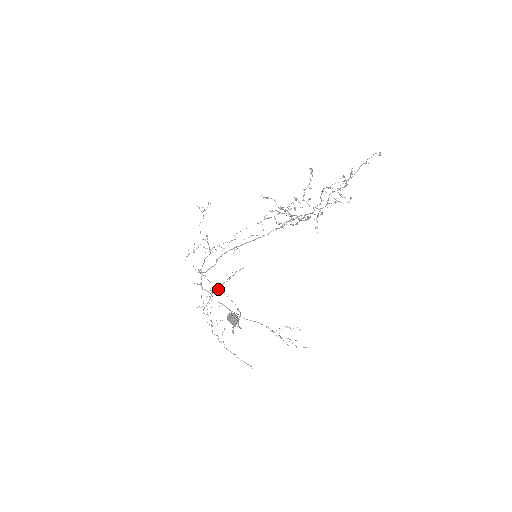
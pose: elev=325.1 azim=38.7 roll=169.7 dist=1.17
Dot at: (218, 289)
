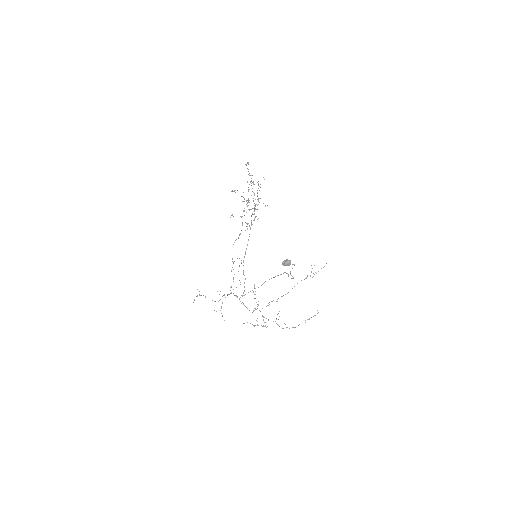
Dot at: occluded
